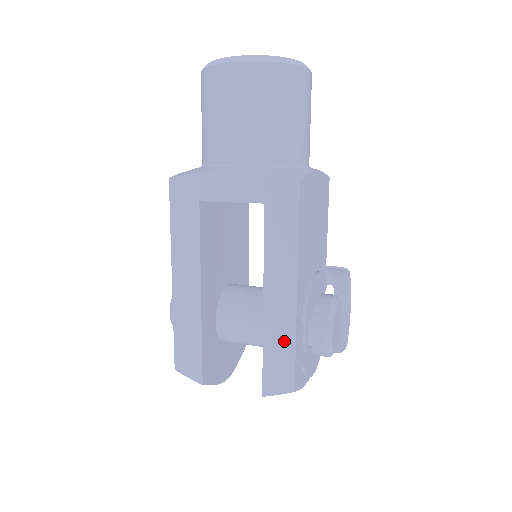
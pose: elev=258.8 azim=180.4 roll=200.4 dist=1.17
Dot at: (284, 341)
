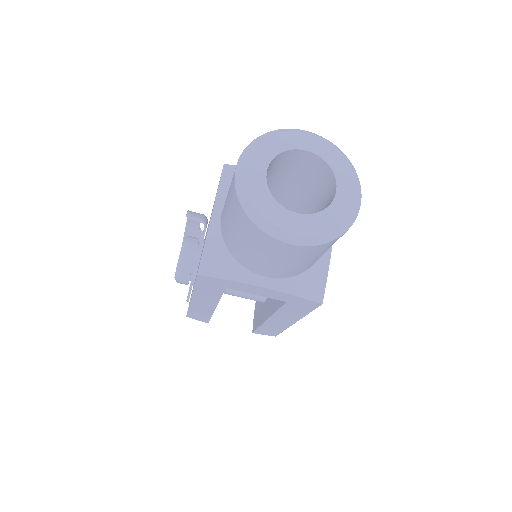
Dot at: (276, 329)
